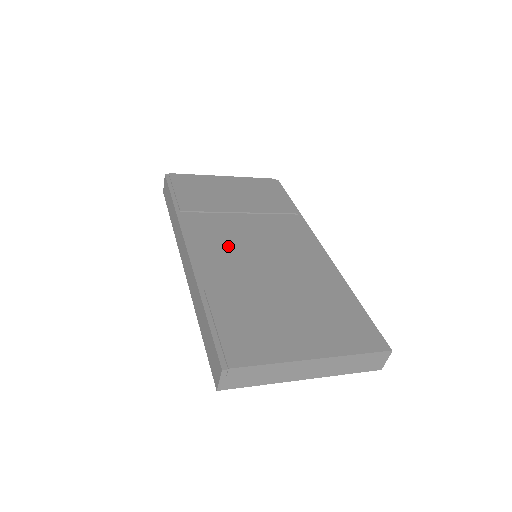
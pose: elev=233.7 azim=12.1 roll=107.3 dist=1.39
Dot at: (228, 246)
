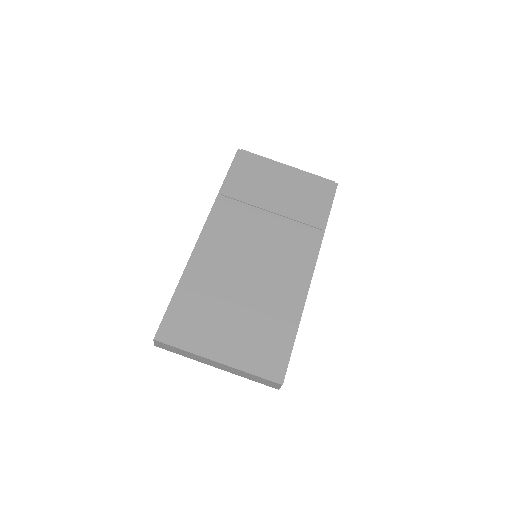
Dot at: (233, 242)
